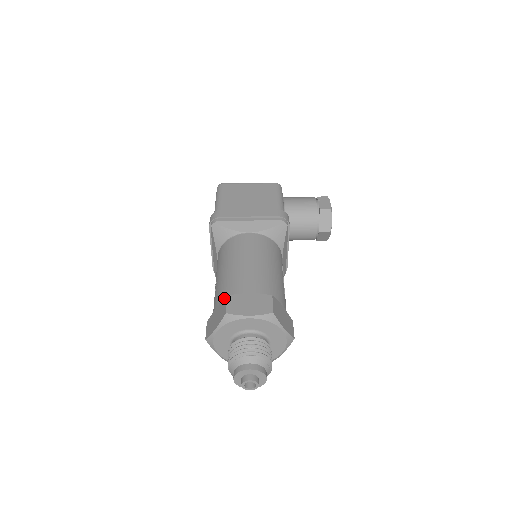
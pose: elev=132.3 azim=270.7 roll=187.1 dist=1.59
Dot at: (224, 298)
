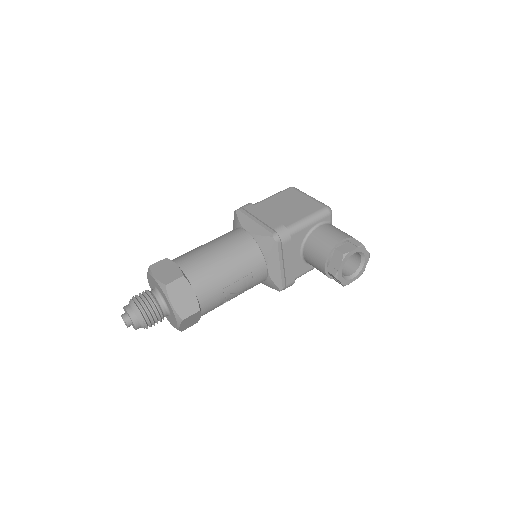
Dot at: occluded
